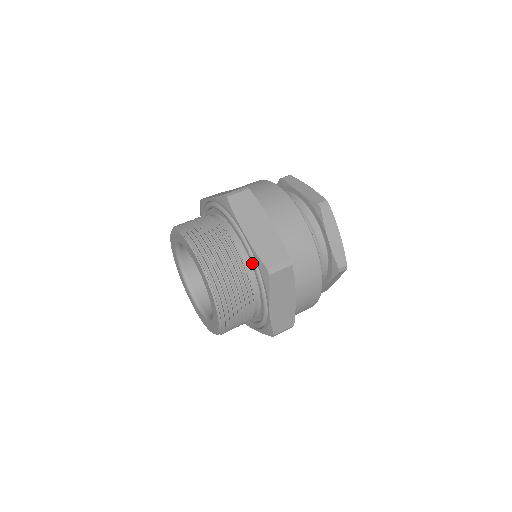
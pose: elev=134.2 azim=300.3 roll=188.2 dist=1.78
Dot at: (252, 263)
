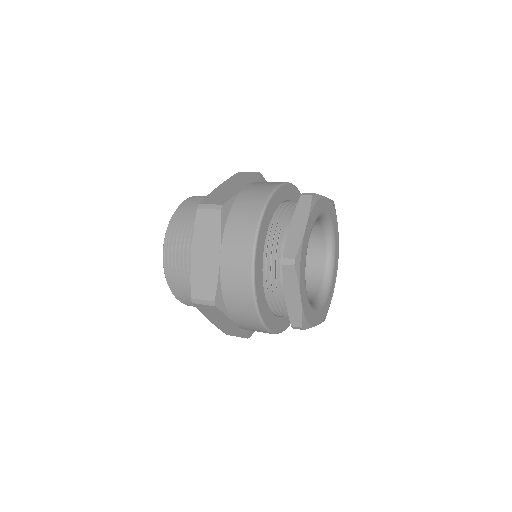
Dot at: occluded
